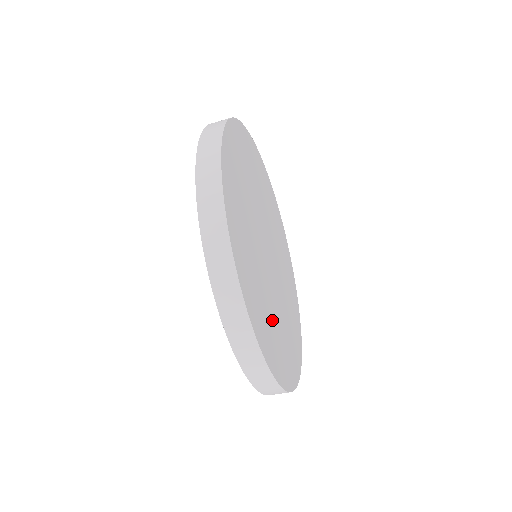
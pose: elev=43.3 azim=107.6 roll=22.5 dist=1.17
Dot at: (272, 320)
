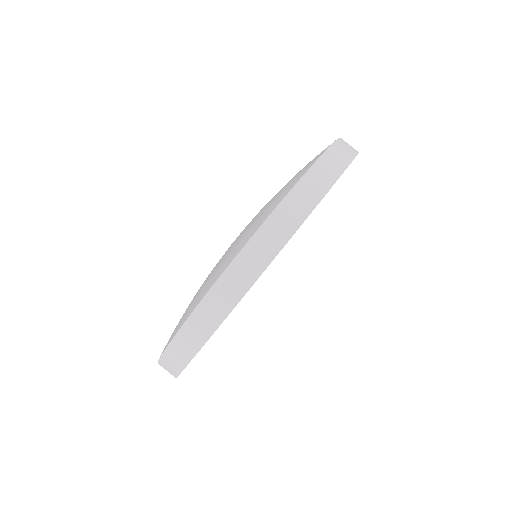
Dot at: occluded
